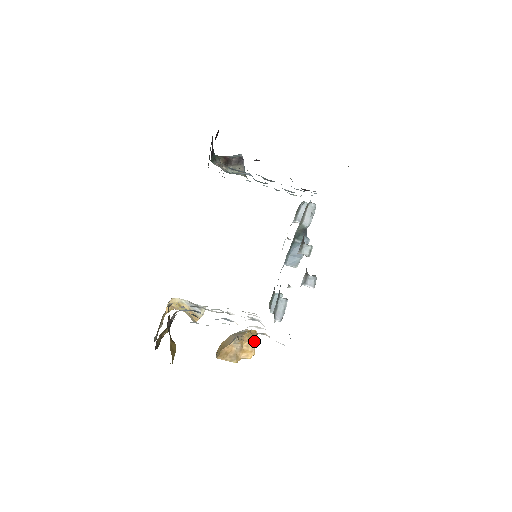
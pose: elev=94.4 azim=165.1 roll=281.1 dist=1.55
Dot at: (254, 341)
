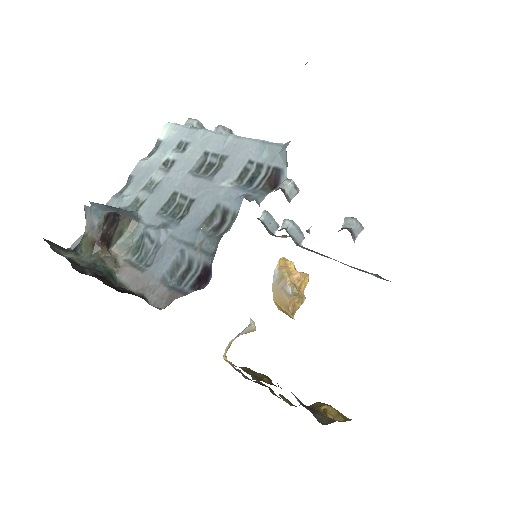
Dot at: (294, 268)
